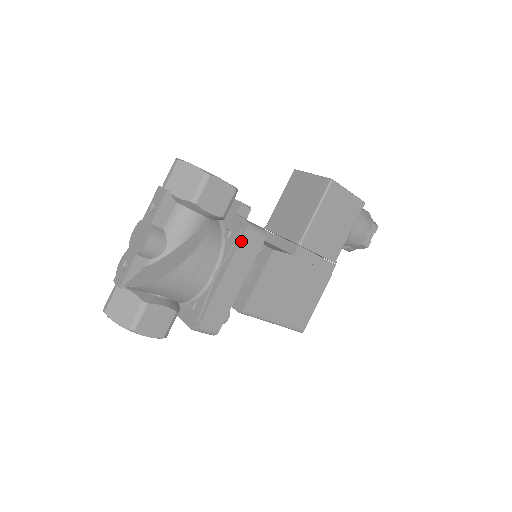
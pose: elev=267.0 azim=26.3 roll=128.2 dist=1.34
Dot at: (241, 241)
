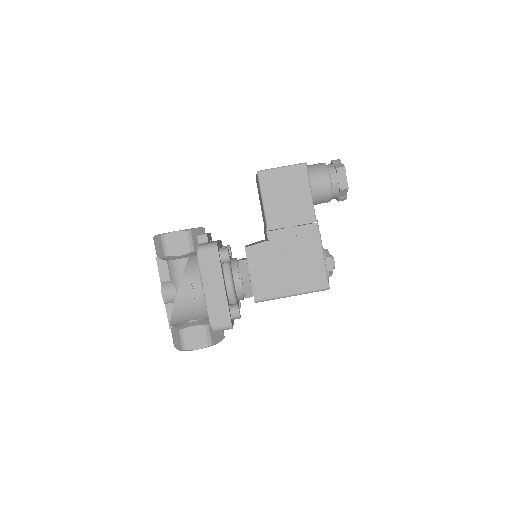
Dot at: (200, 260)
